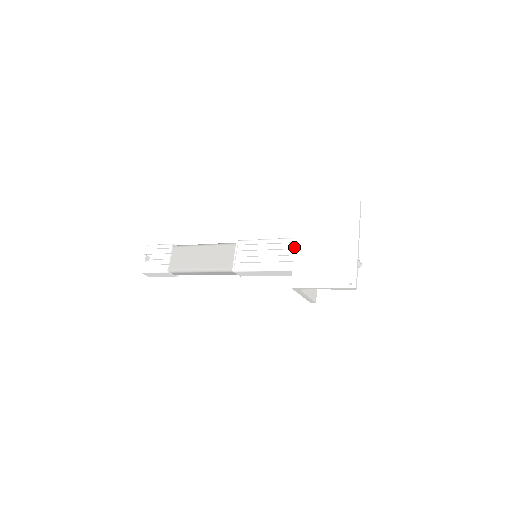
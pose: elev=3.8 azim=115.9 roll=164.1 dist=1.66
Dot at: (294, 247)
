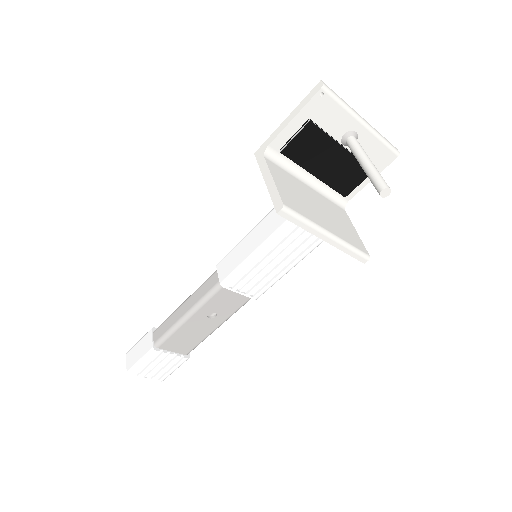
Dot at: occluded
